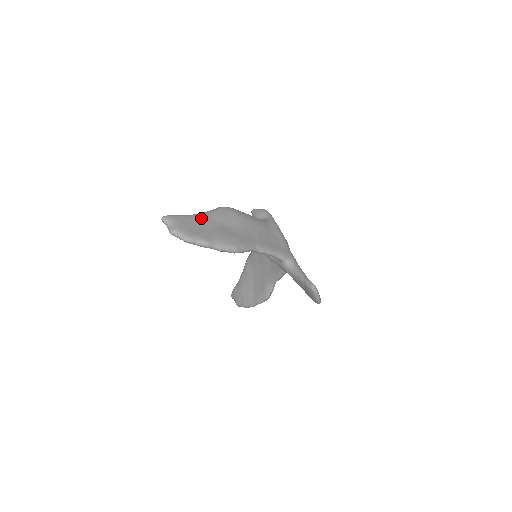
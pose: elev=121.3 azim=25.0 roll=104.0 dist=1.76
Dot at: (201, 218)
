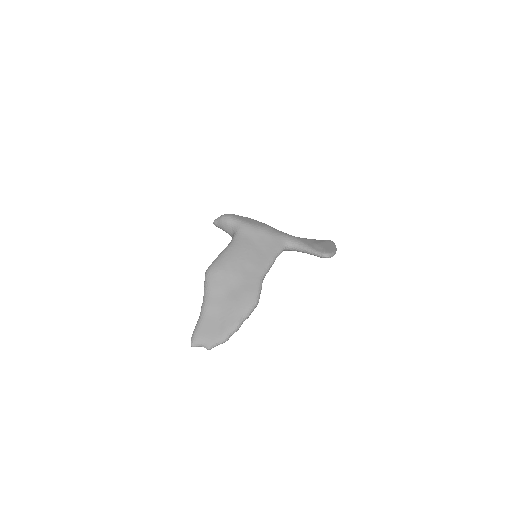
Dot at: (210, 310)
